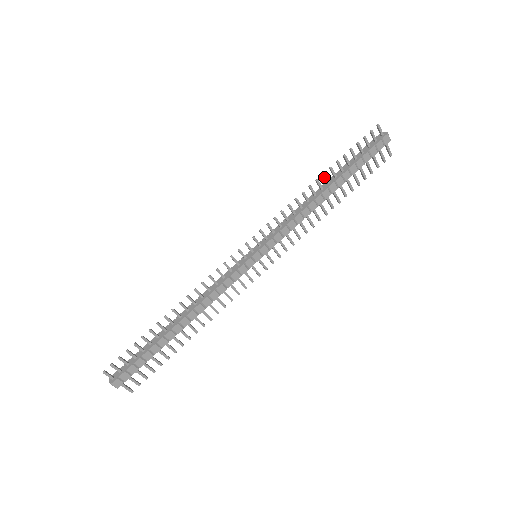
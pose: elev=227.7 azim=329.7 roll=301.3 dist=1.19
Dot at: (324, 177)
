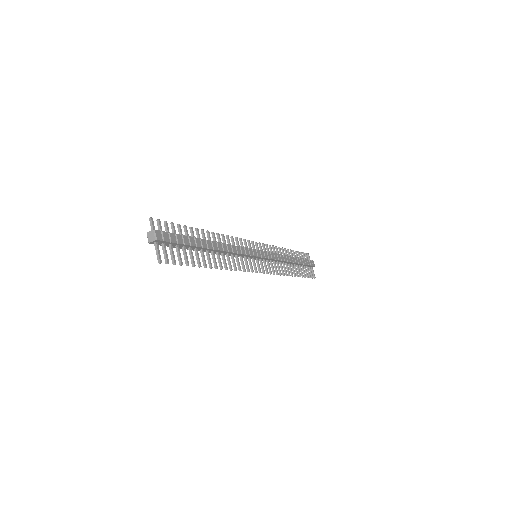
Dot at: (288, 251)
